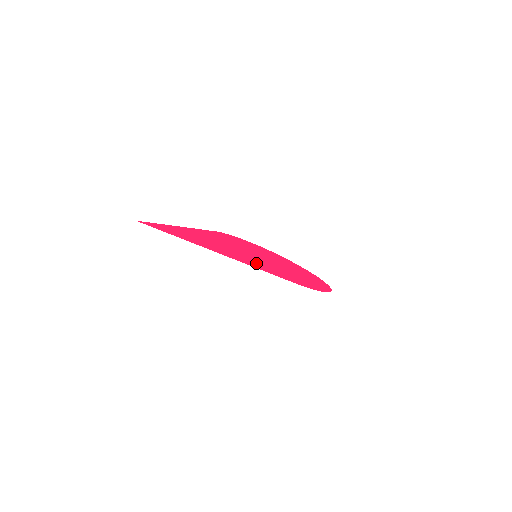
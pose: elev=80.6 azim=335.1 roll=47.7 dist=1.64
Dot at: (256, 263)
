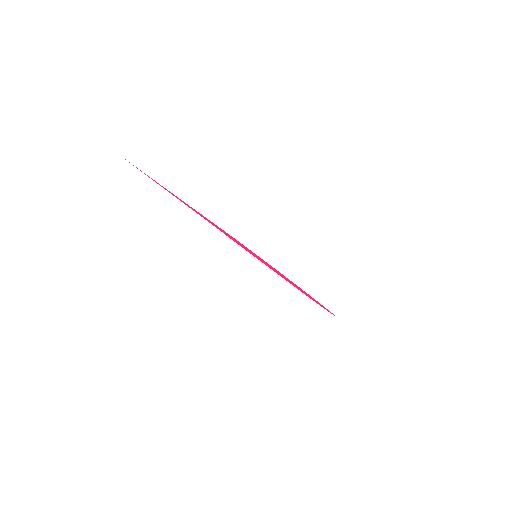
Dot at: occluded
